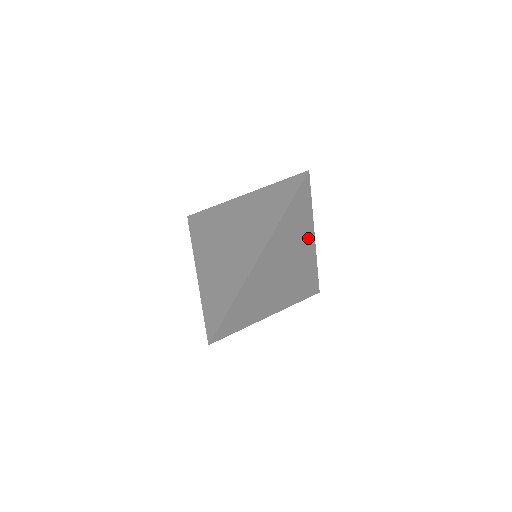
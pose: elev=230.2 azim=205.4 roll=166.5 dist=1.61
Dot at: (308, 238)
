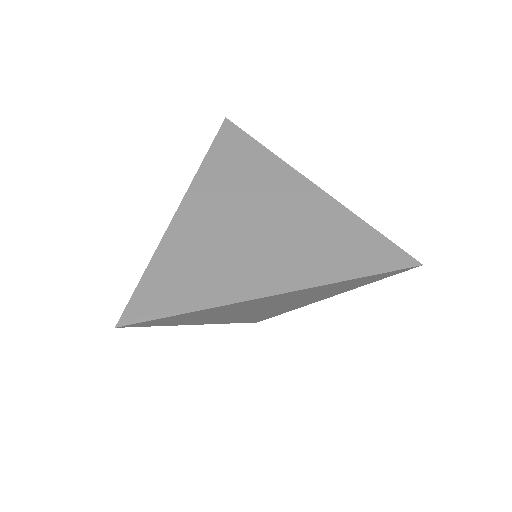
Dot at: (323, 297)
